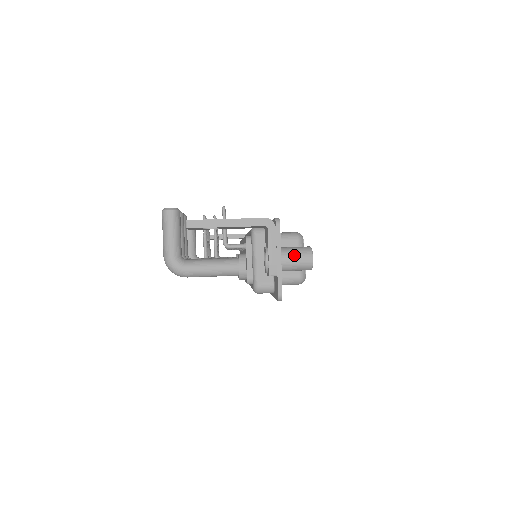
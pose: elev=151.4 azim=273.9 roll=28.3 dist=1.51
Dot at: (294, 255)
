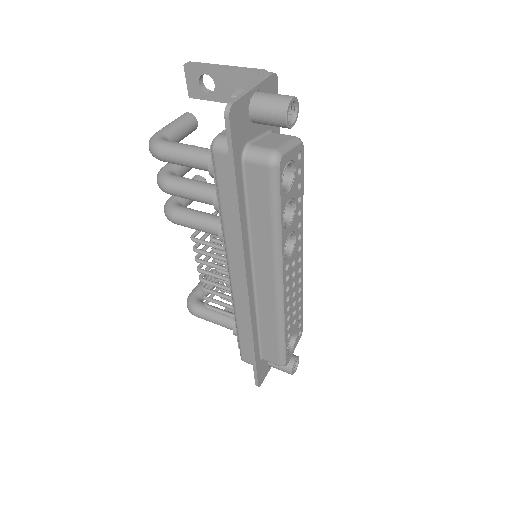
Dot at: (273, 93)
